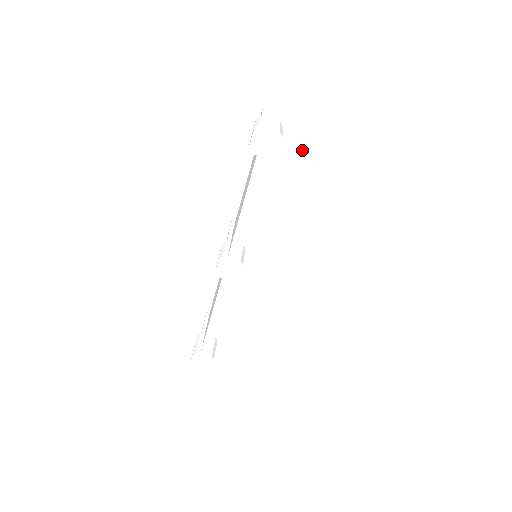
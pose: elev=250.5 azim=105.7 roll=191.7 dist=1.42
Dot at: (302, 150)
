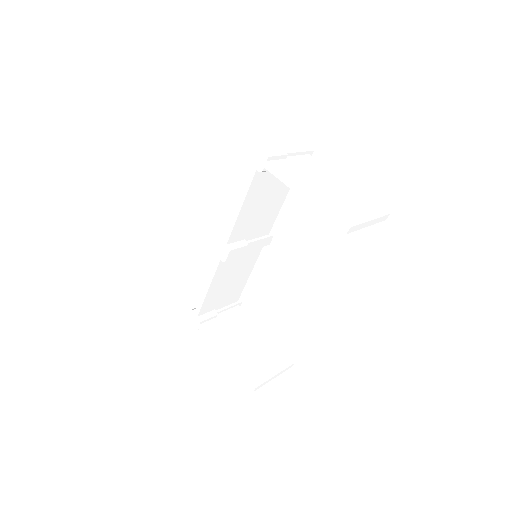
Dot at: (278, 171)
